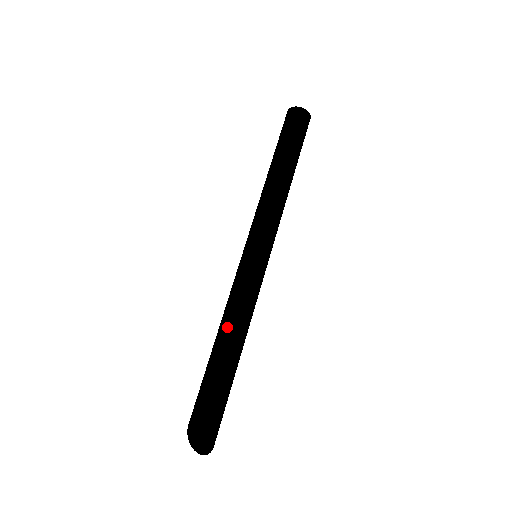
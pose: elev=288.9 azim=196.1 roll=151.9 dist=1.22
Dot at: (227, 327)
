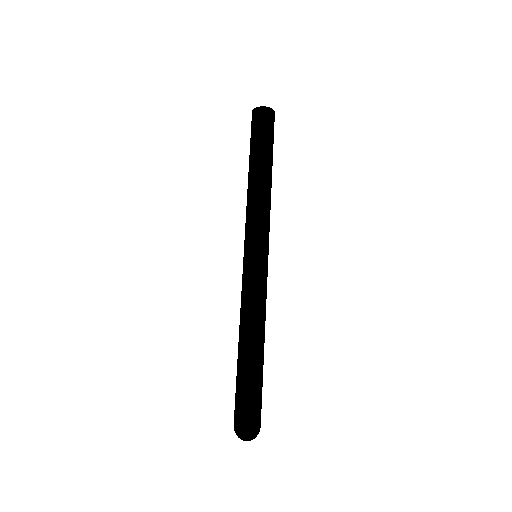
Dot at: (242, 327)
